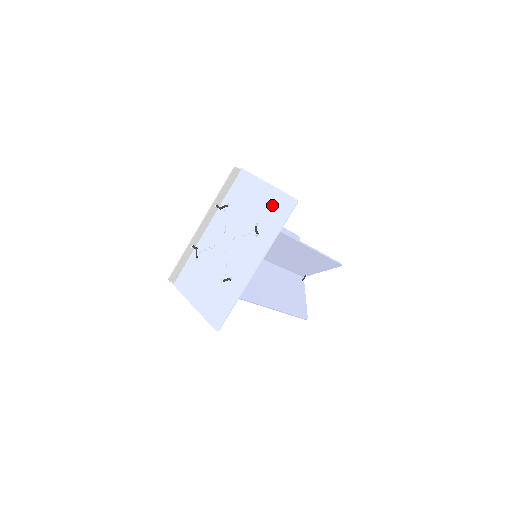
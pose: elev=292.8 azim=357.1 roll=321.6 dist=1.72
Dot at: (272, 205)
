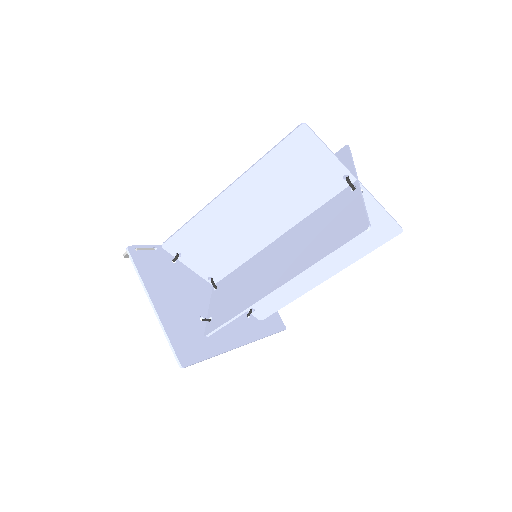
Dot at: (181, 332)
